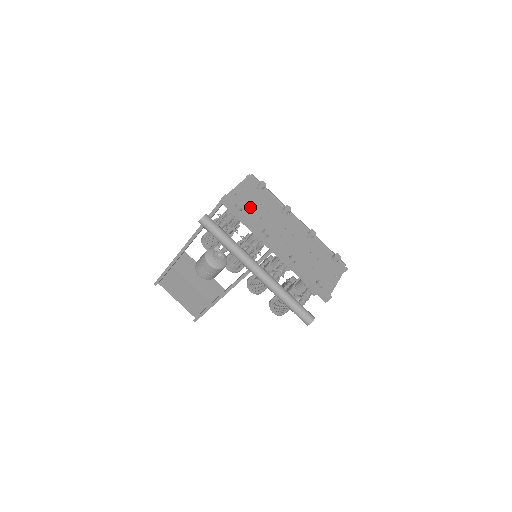
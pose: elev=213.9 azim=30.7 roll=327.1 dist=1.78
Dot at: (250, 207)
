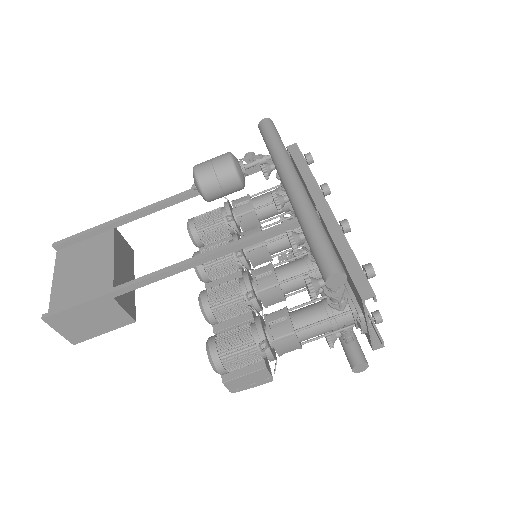
Dot at: occluded
